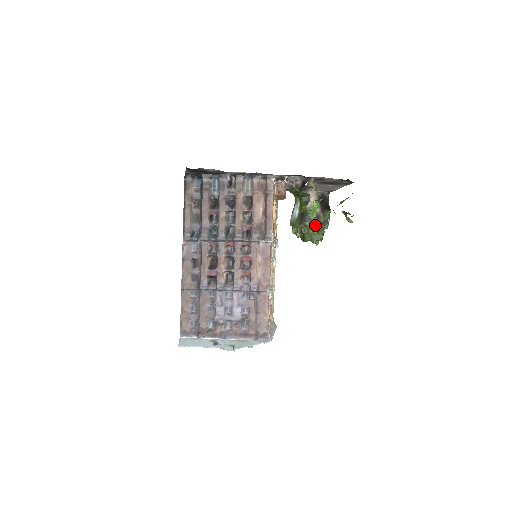
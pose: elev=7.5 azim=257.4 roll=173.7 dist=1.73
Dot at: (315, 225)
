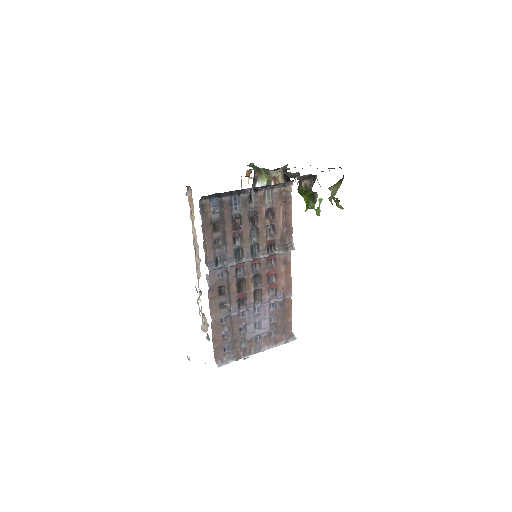
Dot at: occluded
